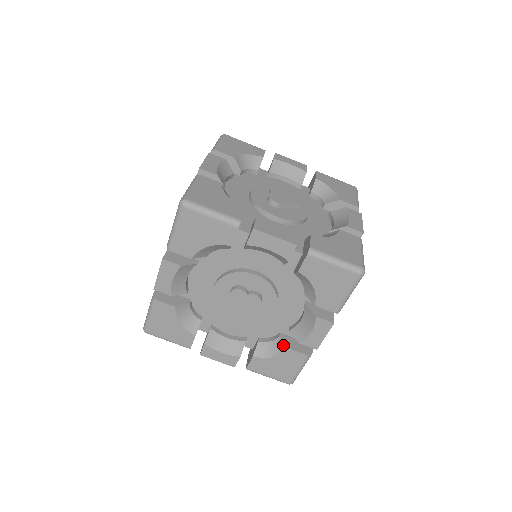
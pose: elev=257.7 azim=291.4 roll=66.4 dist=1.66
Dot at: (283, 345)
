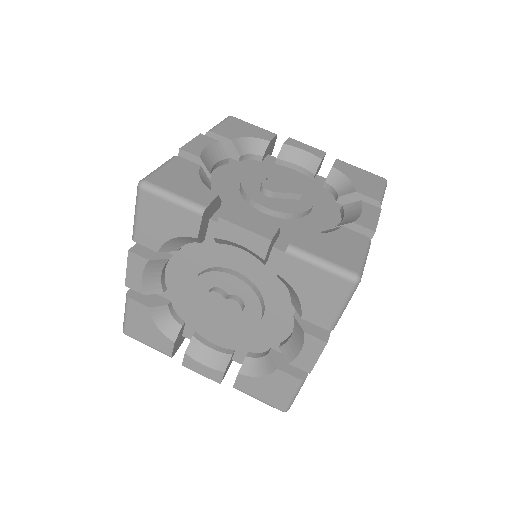
Dot at: (272, 364)
